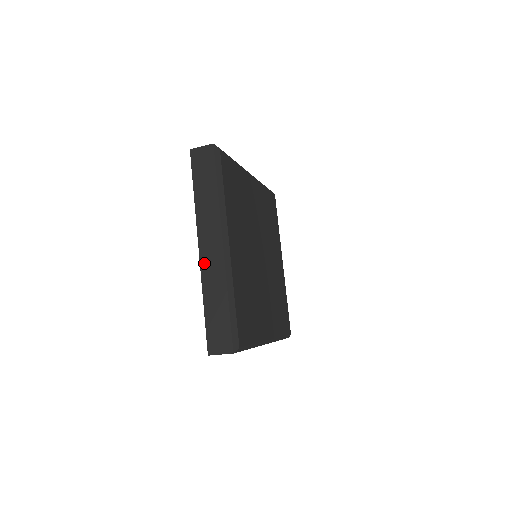
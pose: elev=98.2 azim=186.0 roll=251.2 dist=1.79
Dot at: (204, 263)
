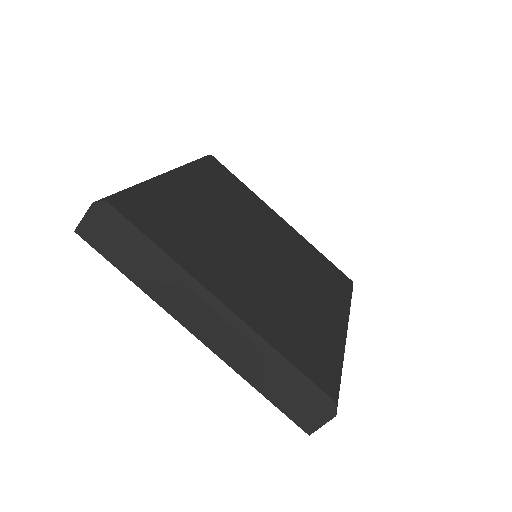
Dot at: (214, 346)
